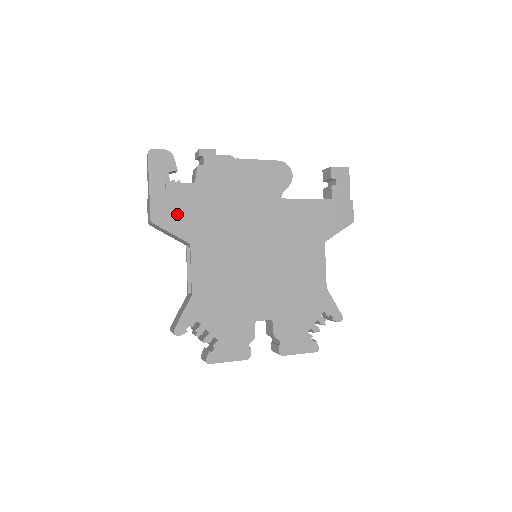
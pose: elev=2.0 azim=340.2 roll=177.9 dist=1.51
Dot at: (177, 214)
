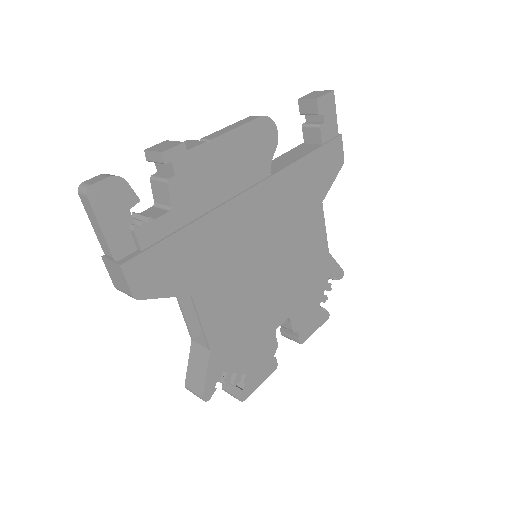
Dot at: (164, 268)
